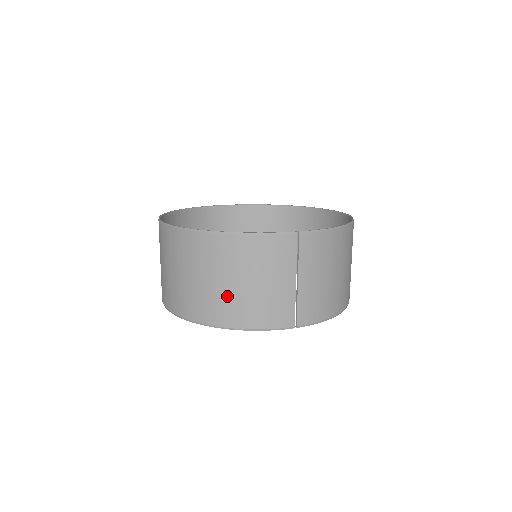
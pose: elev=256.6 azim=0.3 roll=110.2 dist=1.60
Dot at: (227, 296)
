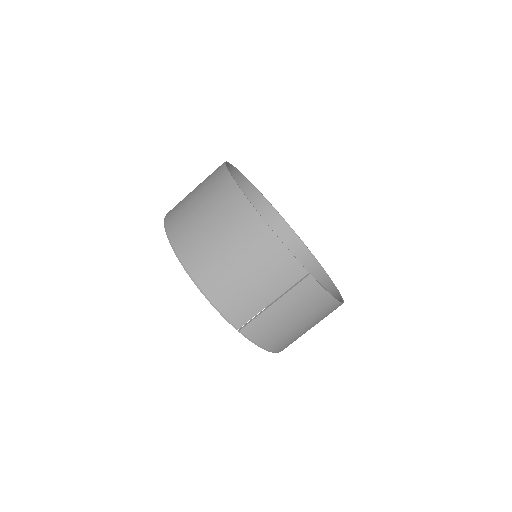
Dot at: (219, 263)
